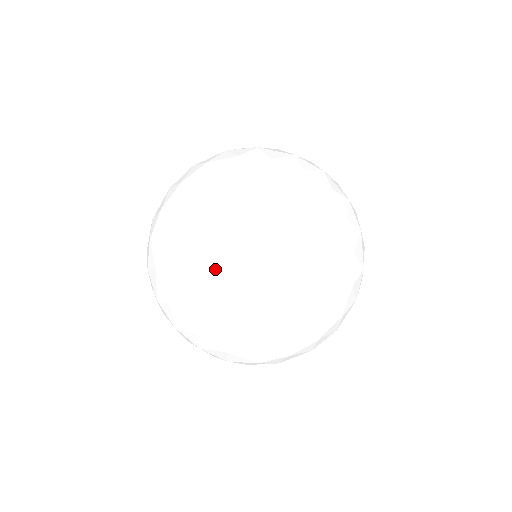
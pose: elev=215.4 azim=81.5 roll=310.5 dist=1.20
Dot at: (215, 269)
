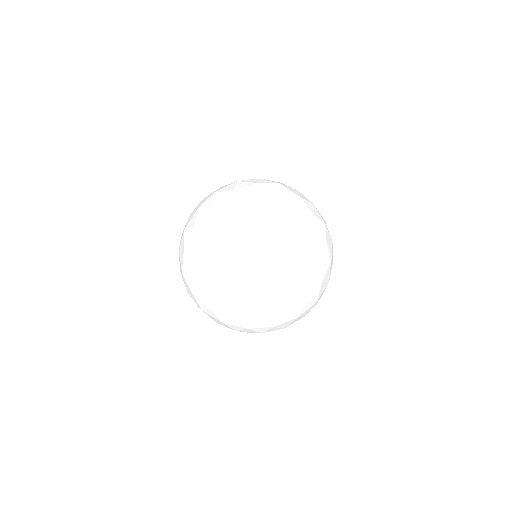
Dot at: occluded
